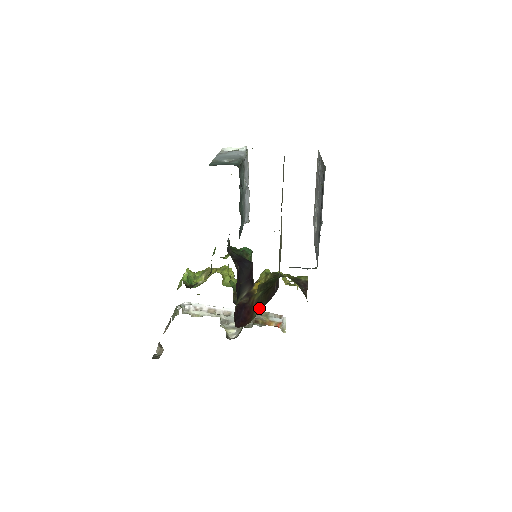
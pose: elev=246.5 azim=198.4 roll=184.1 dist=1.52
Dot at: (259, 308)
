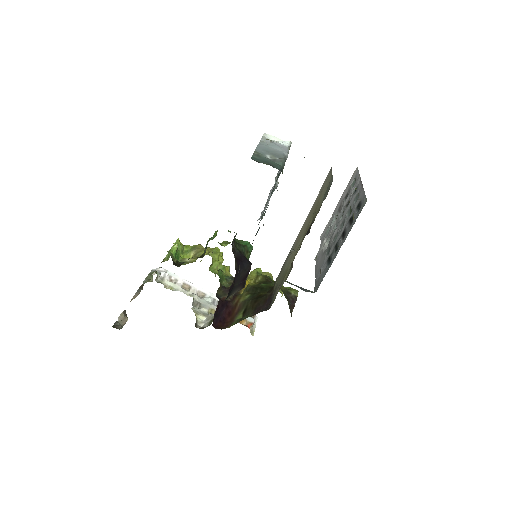
Dot at: (243, 314)
